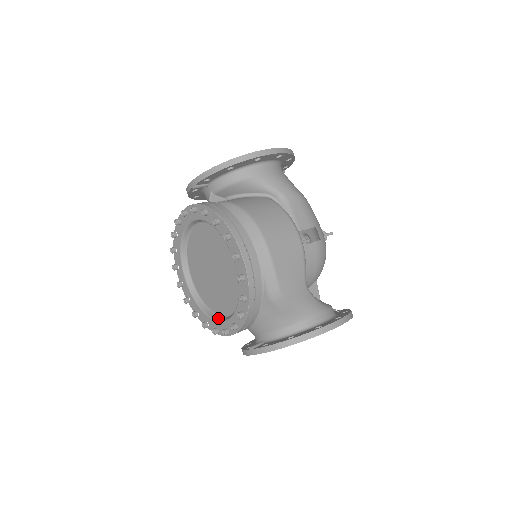
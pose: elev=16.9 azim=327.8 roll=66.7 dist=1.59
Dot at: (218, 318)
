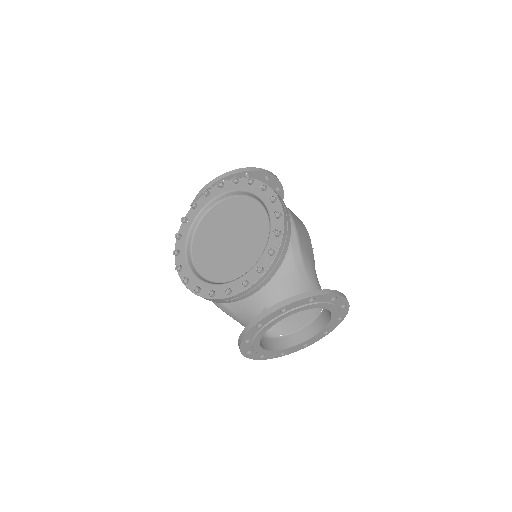
Dot at: (231, 281)
